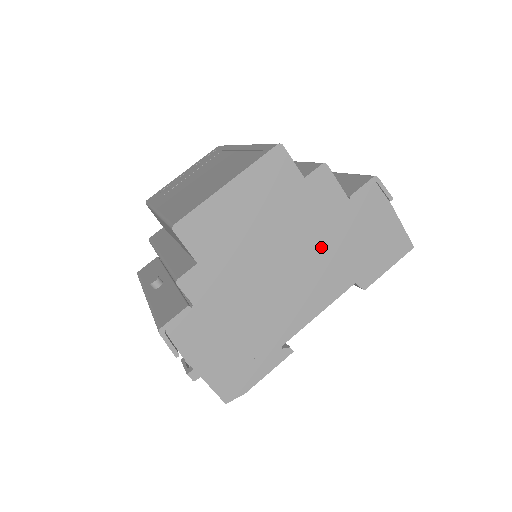
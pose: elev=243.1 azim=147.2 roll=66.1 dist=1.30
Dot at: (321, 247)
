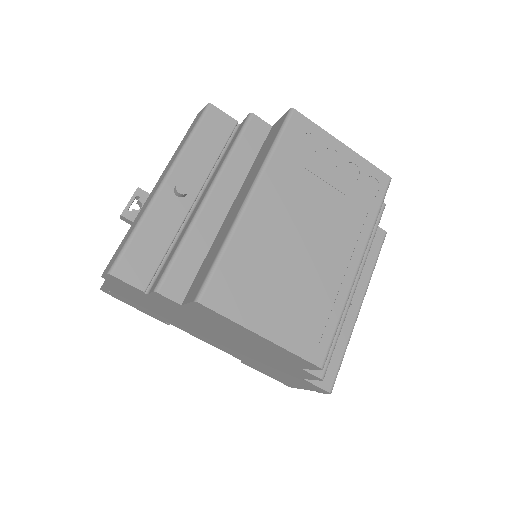
Dot at: (254, 357)
